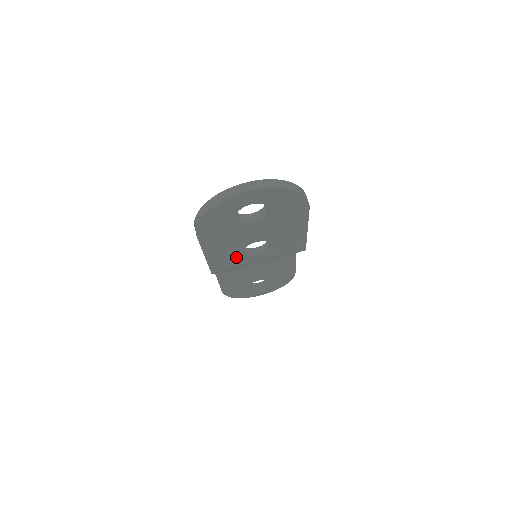
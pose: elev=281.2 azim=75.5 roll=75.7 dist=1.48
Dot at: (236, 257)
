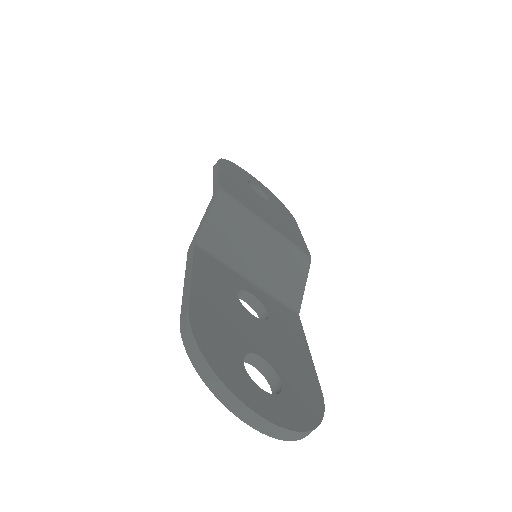
Dot at: occluded
